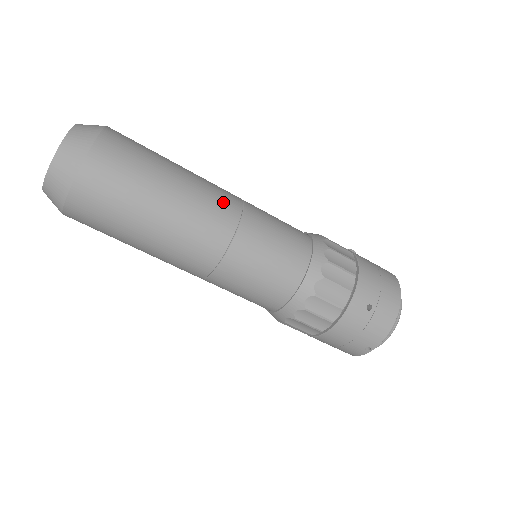
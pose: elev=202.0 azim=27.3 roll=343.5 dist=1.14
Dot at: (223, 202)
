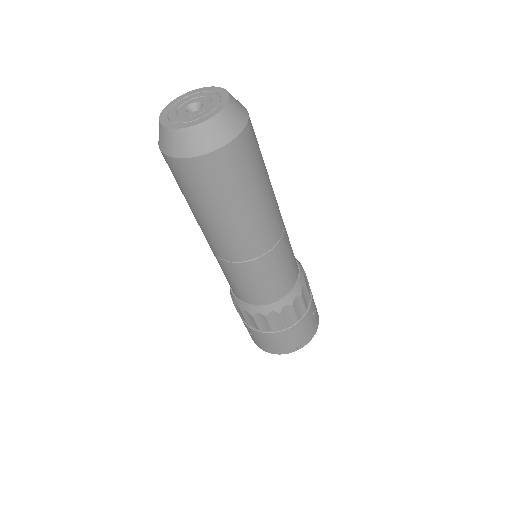
Dot at: occluded
